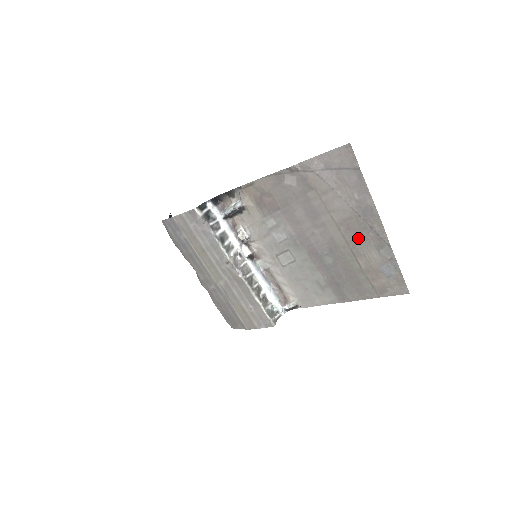
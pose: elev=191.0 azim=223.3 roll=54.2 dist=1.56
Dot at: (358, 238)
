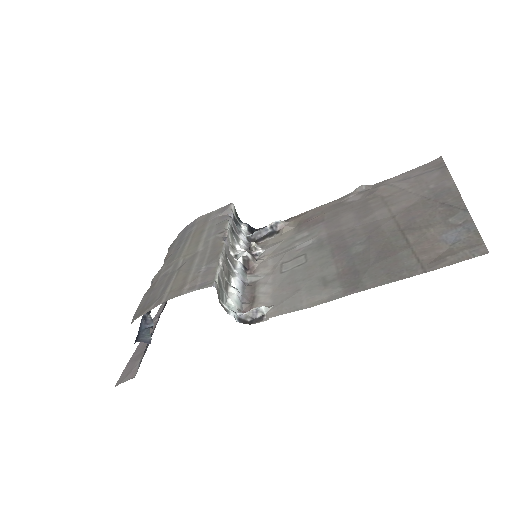
Dot at: (418, 218)
